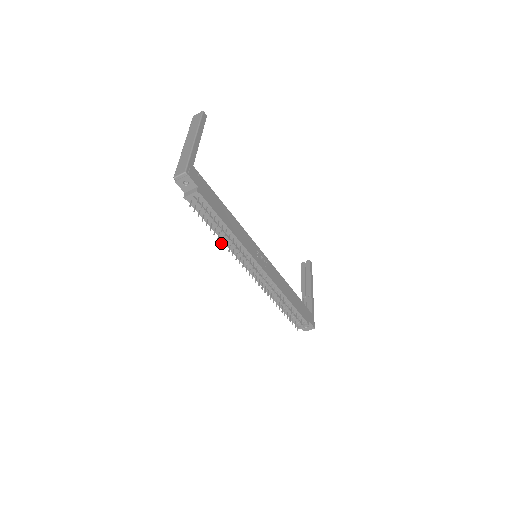
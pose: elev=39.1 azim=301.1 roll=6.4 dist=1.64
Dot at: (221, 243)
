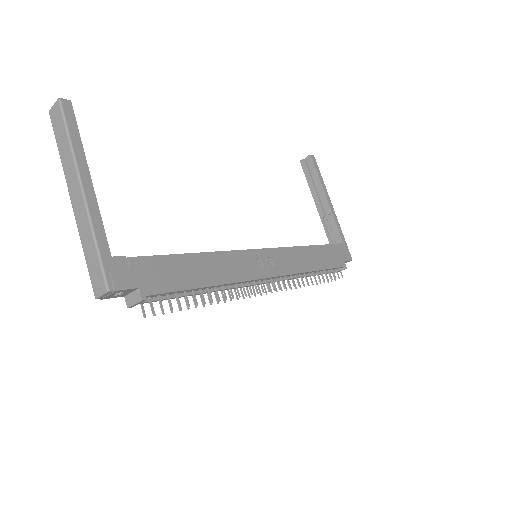
Dot at: occluded
